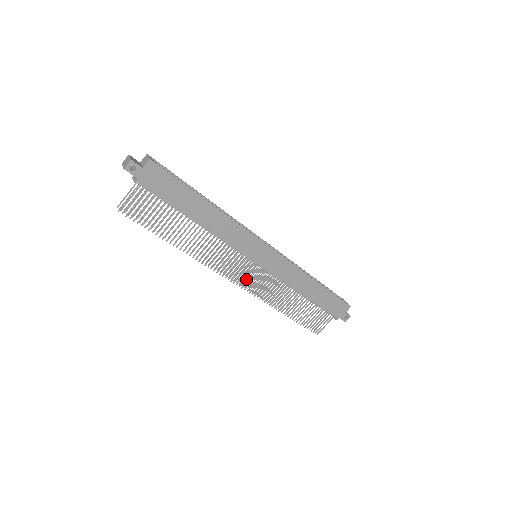
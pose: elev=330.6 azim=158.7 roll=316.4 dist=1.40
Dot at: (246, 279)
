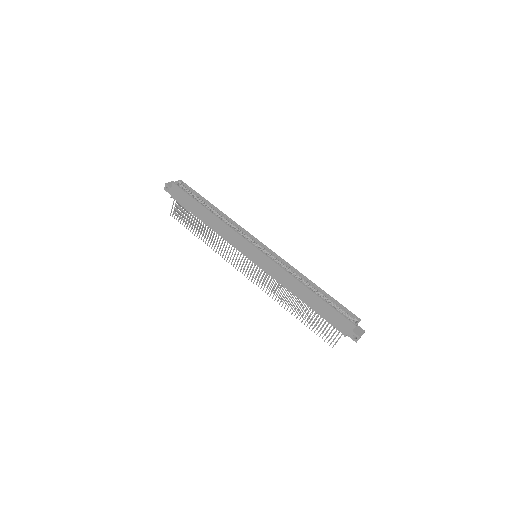
Dot at: (259, 275)
